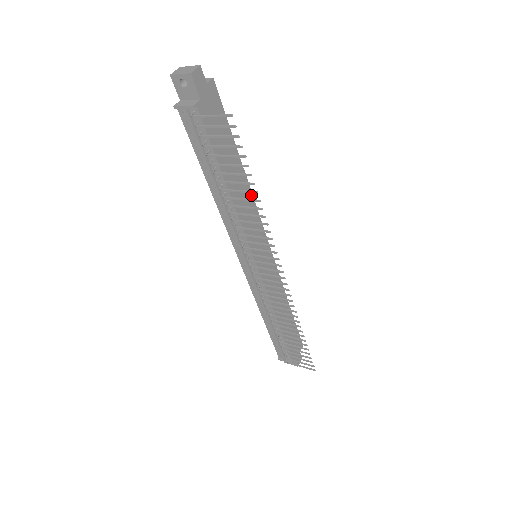
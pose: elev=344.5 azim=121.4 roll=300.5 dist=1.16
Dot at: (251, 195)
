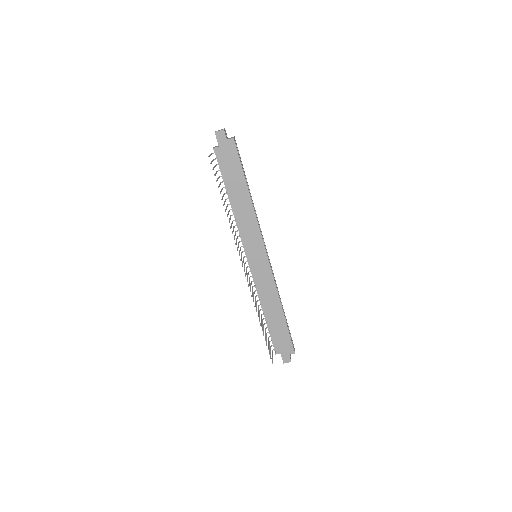
Dot at: (254, 214)
